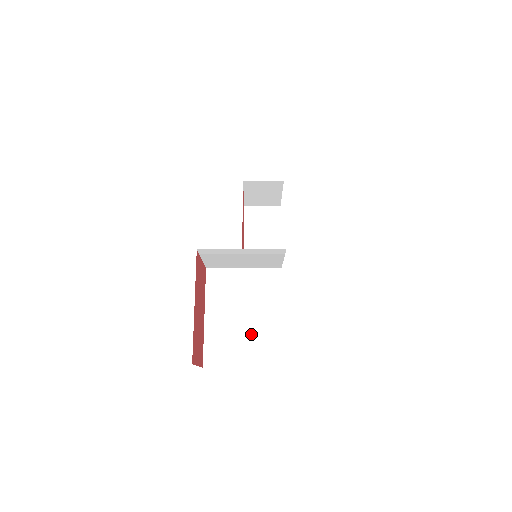
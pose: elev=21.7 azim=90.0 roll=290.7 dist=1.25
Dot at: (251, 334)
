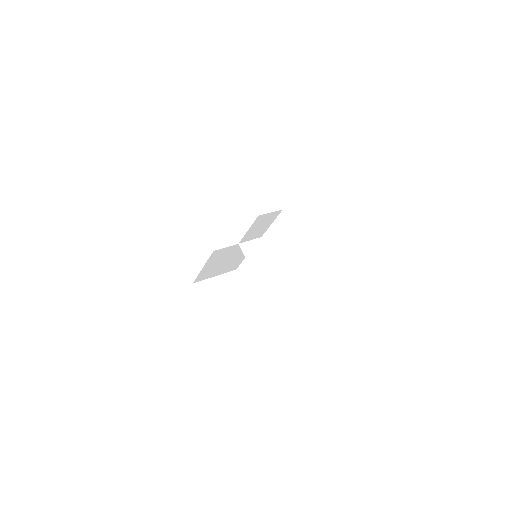
Dot at: (226, 265)
